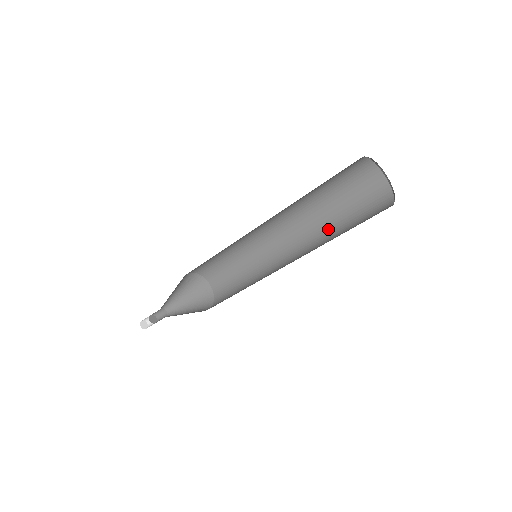
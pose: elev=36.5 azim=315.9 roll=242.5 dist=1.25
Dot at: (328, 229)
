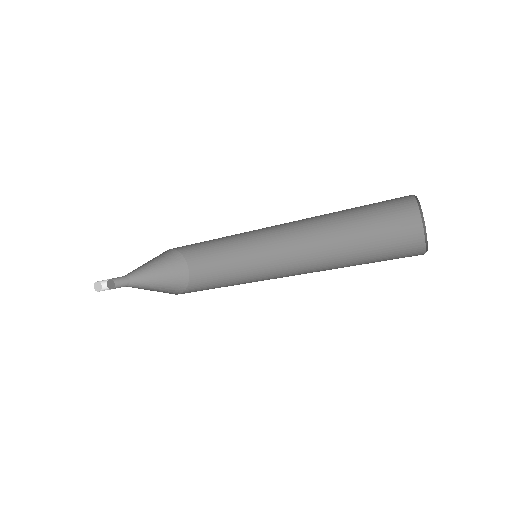
Dot at: (342, 251)
